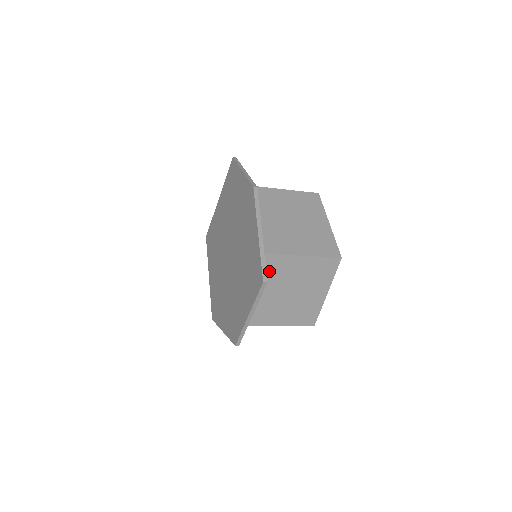
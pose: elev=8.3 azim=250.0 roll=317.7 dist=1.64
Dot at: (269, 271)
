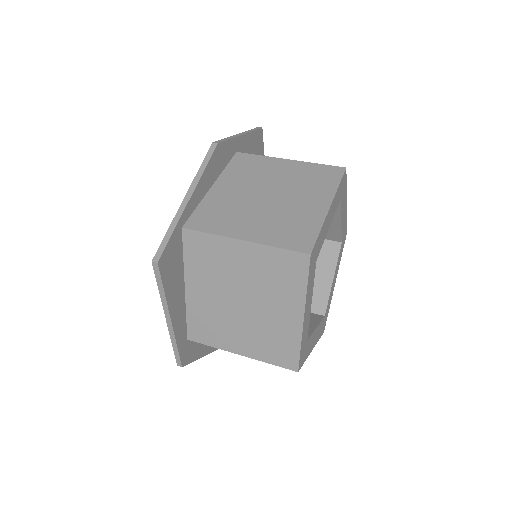
Dot at: (201, 258)
